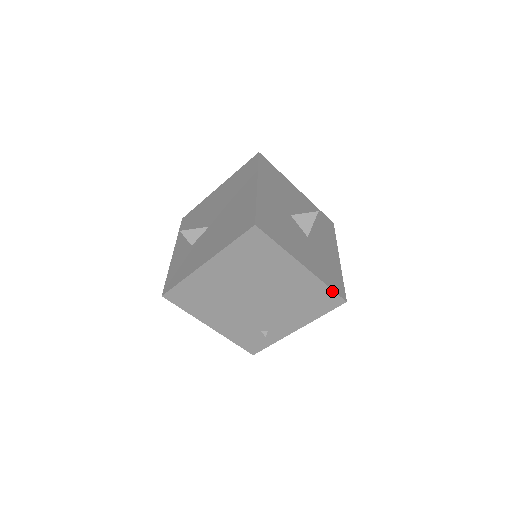
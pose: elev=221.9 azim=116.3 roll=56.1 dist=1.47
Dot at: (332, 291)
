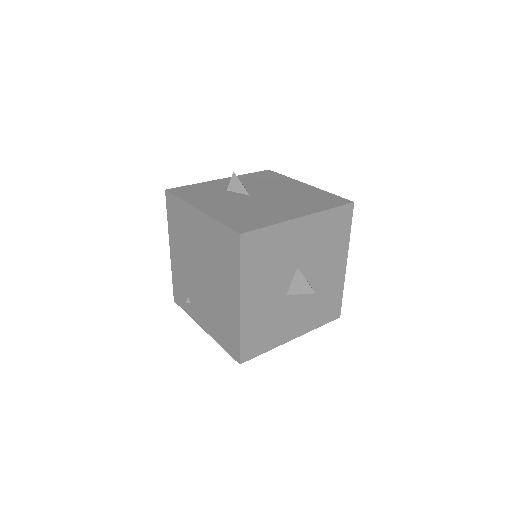
Dot at: (239, 344)
